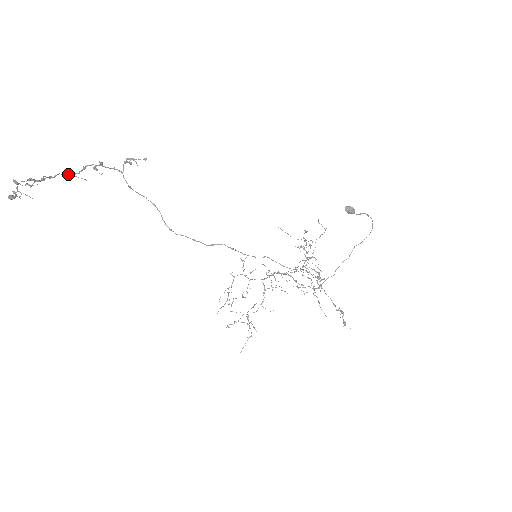
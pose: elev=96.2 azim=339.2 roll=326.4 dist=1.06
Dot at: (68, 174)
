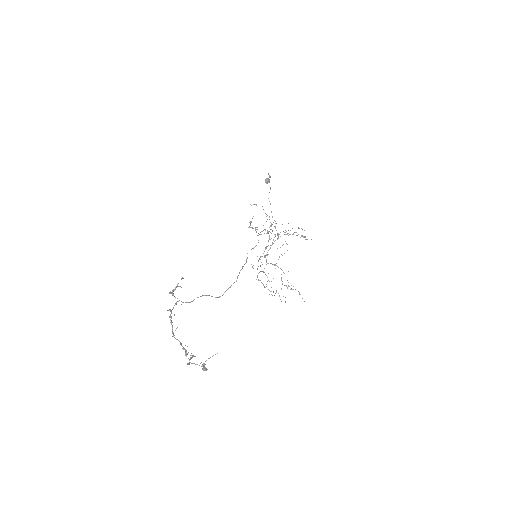
Dot at: (173, 335)
